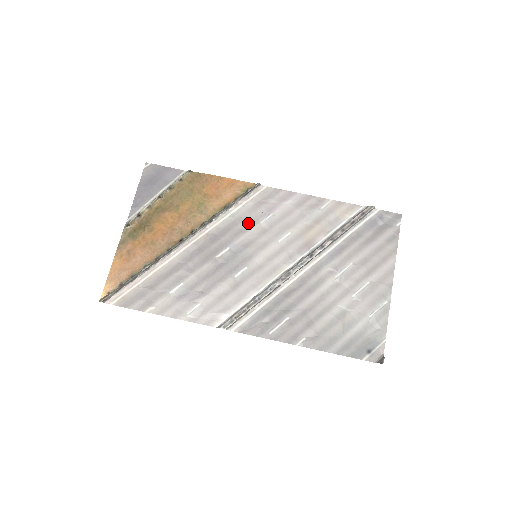
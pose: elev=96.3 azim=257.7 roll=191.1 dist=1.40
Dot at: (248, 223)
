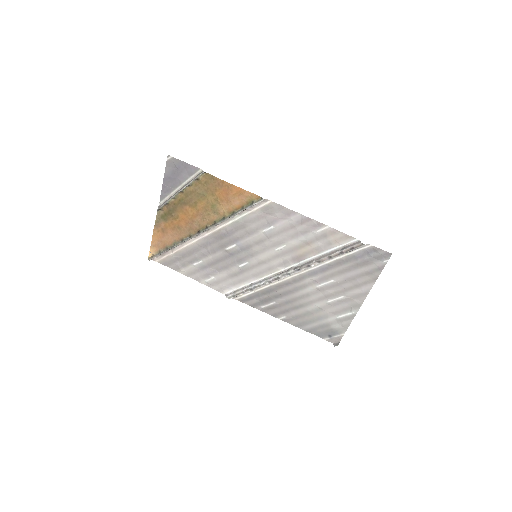
Dot at: (252, 229)
